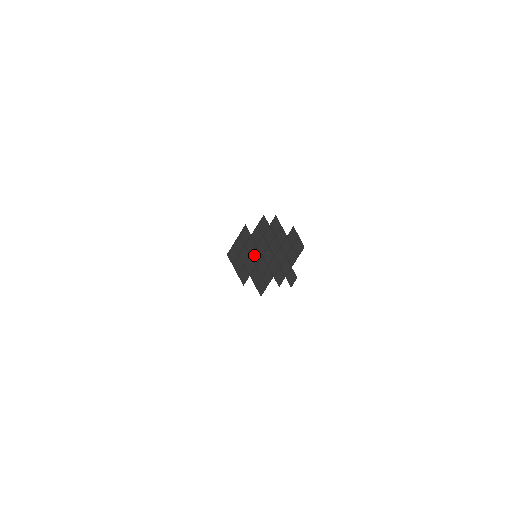
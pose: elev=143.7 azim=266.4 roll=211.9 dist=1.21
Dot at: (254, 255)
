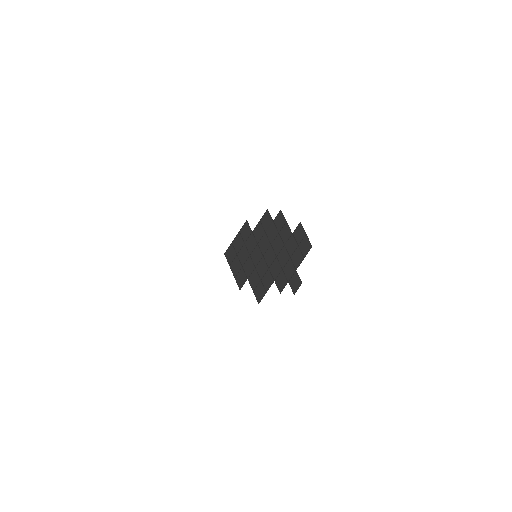
Dot at: (254, 255)
